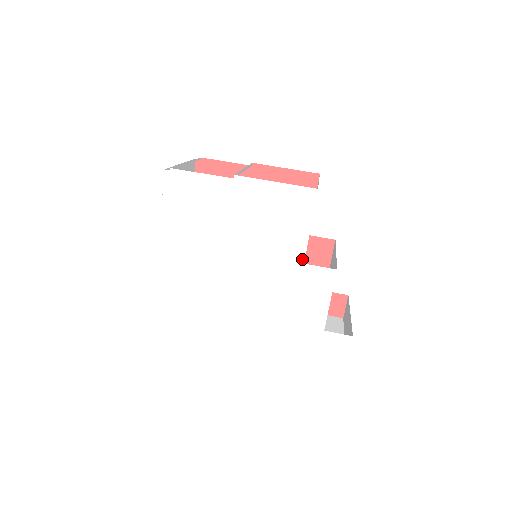
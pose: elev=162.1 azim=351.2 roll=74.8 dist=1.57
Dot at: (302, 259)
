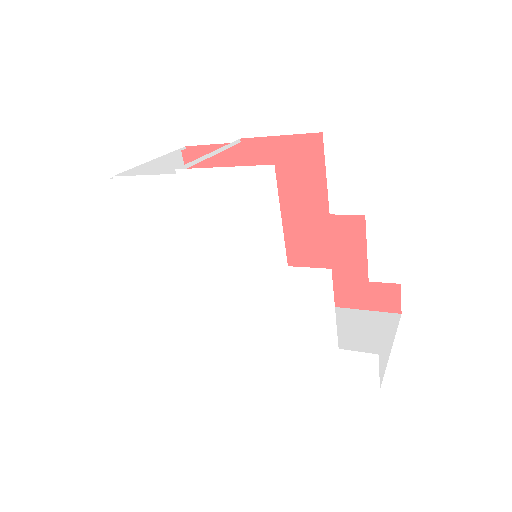
Dot at: (284, 261)
